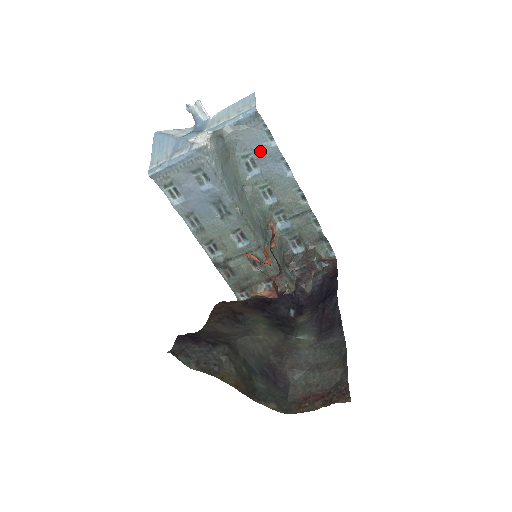
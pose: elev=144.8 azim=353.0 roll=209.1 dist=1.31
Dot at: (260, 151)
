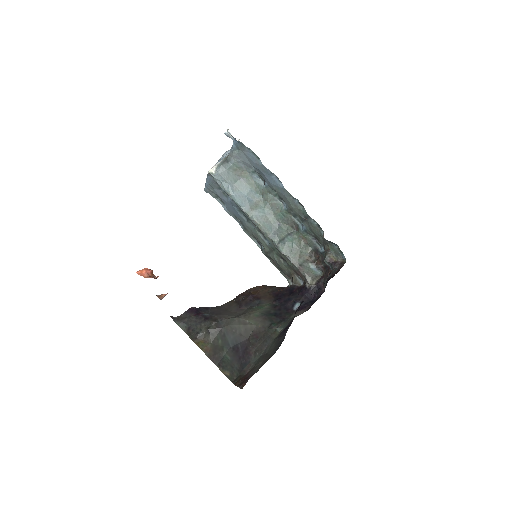
Dot at: (257, 168)
